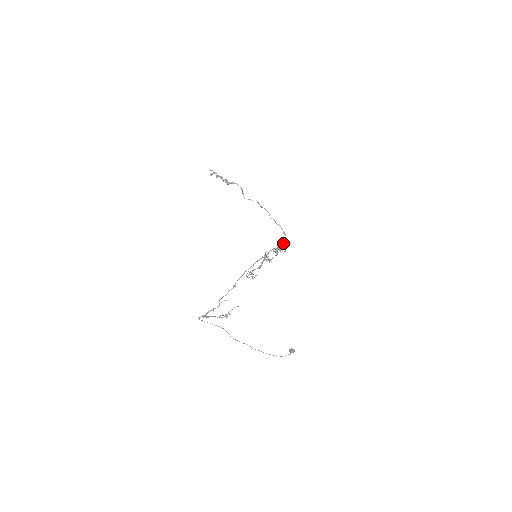
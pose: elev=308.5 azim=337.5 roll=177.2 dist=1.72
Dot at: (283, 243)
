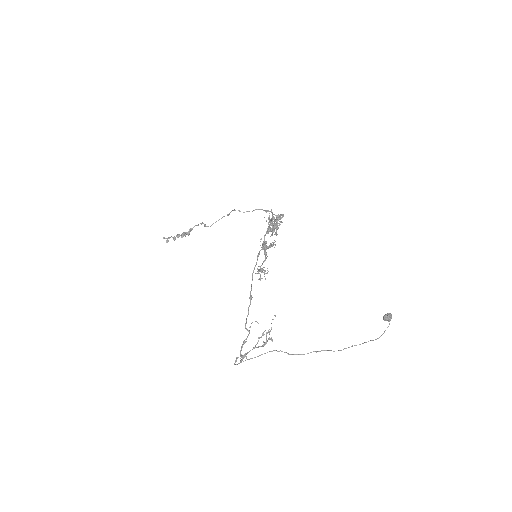
Dot at: occluded
